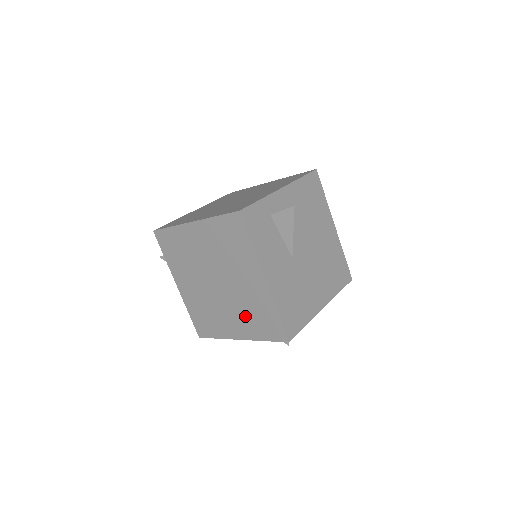
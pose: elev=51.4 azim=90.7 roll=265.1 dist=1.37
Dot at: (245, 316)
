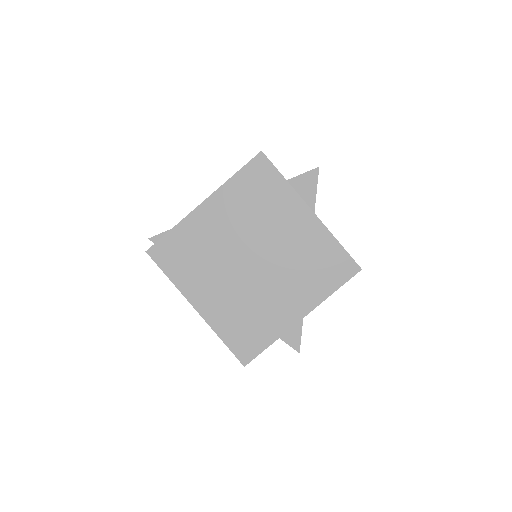
Dot at: occluded
